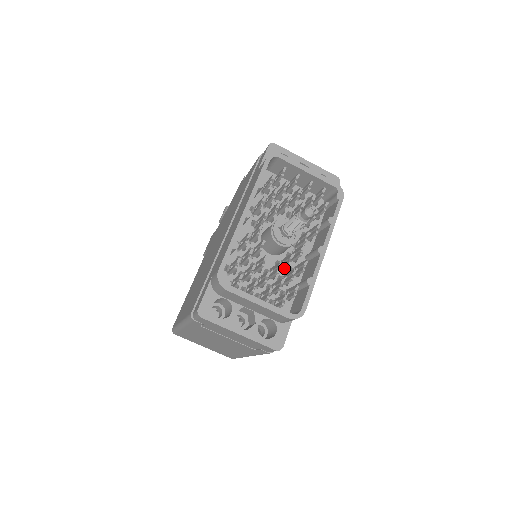
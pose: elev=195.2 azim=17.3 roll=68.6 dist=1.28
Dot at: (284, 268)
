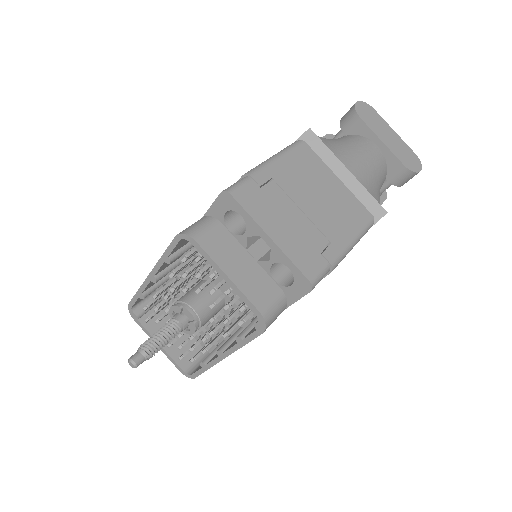
Dot at: occluded
